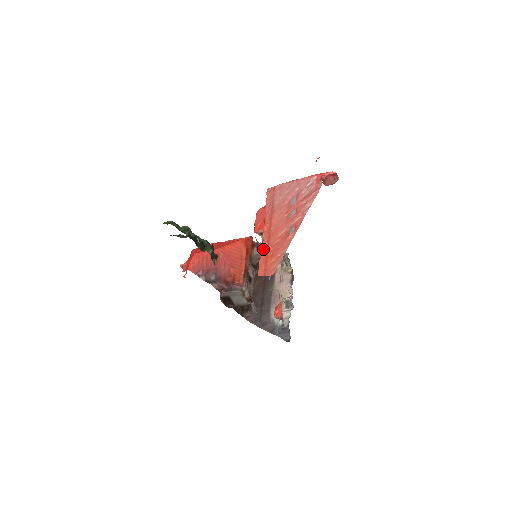
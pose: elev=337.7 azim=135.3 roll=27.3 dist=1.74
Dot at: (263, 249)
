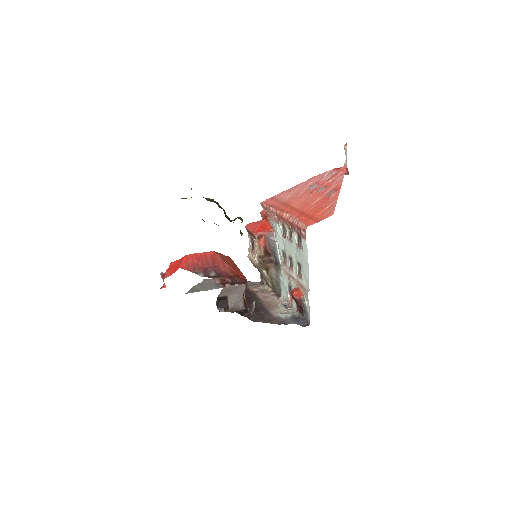
Dot at: (298, 216)
